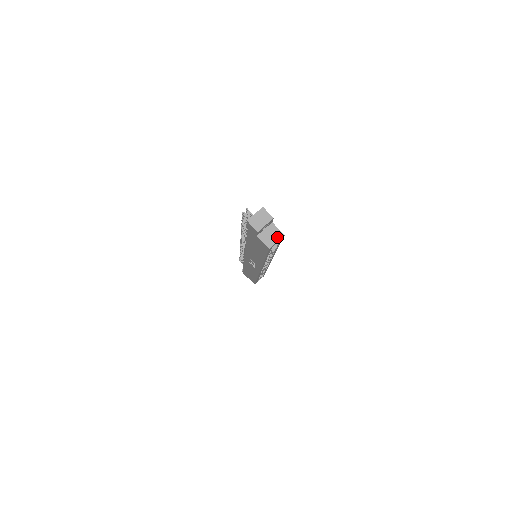
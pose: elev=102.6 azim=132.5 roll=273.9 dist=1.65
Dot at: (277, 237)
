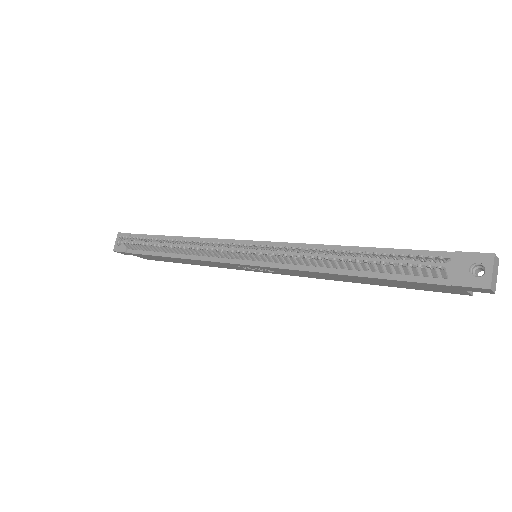
Dot at: occluded
